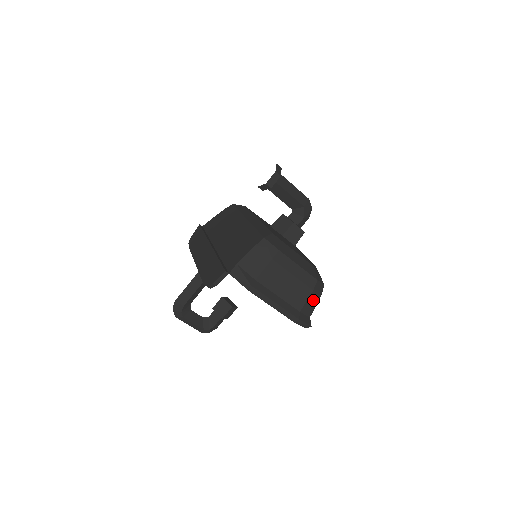
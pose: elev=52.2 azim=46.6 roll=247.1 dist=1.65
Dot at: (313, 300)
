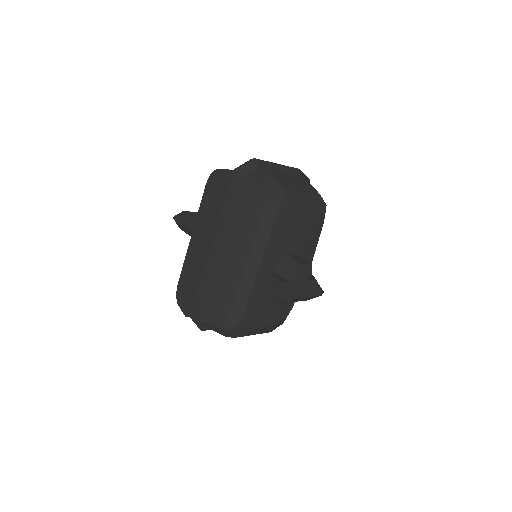
Dot at: occluded
